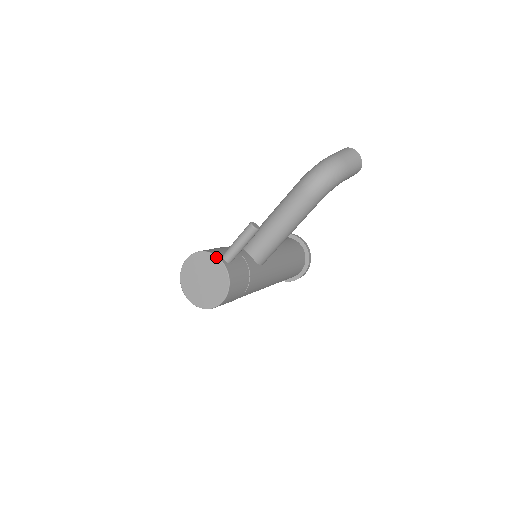
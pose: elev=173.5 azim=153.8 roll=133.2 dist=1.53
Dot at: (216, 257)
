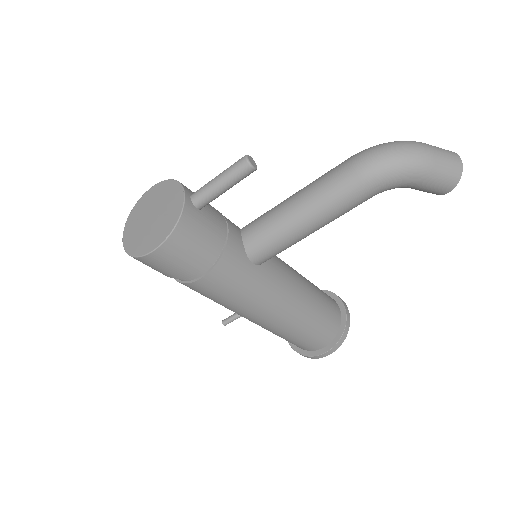
Dot at: (181, 188)
